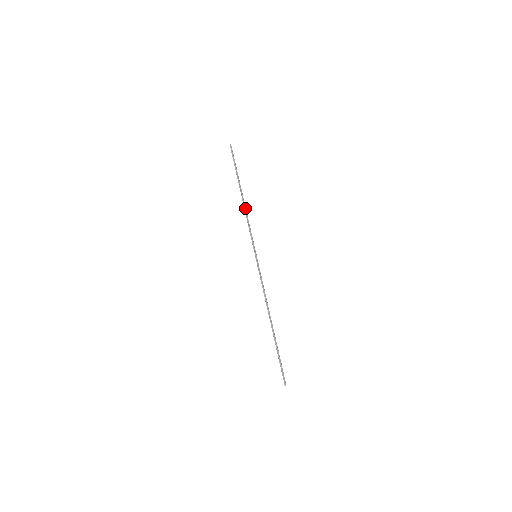
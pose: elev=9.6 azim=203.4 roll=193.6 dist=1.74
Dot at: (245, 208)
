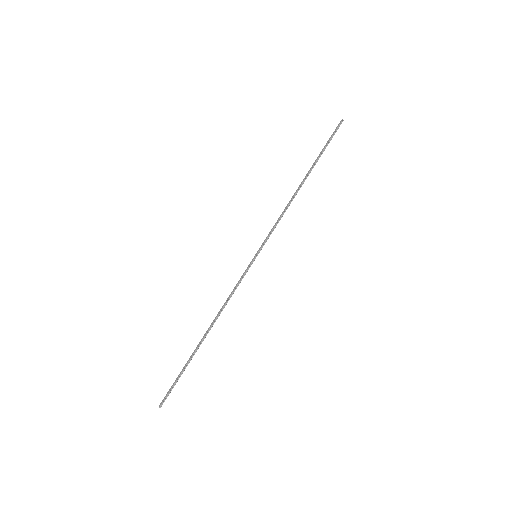
Dot at: (292, 198)
